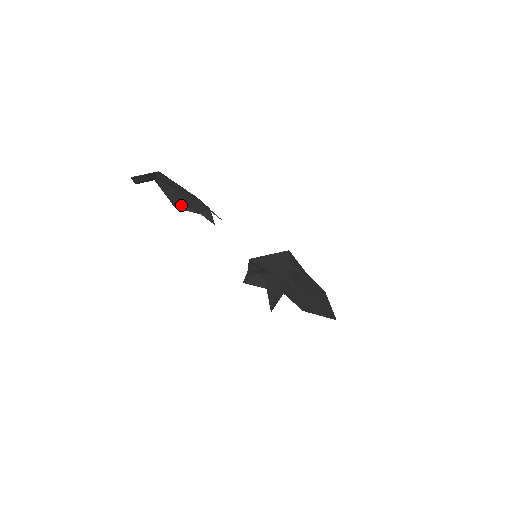
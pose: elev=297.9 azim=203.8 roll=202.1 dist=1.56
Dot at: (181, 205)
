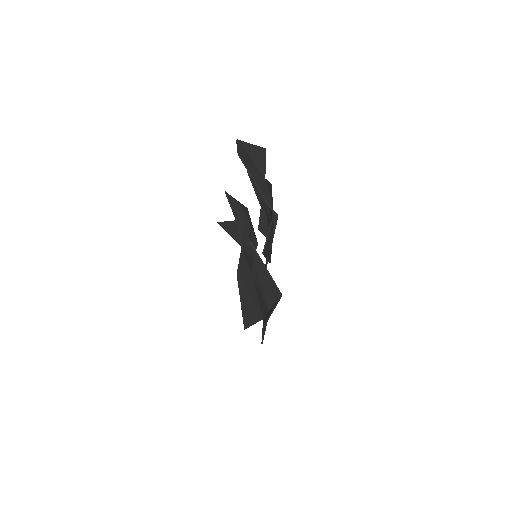
Dot at: (255, 185)
